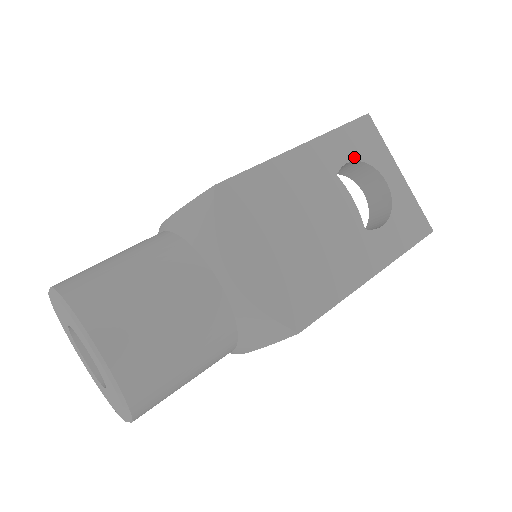
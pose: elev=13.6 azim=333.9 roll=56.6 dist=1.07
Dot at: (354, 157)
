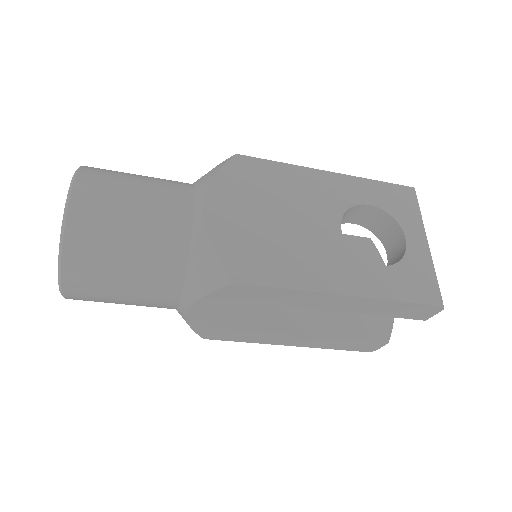
Dot at: (380, 205)
